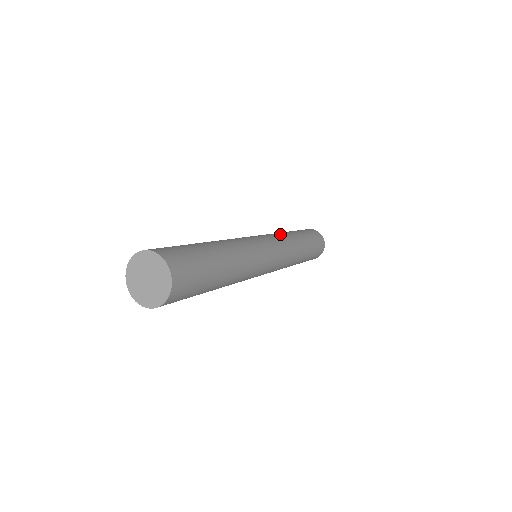
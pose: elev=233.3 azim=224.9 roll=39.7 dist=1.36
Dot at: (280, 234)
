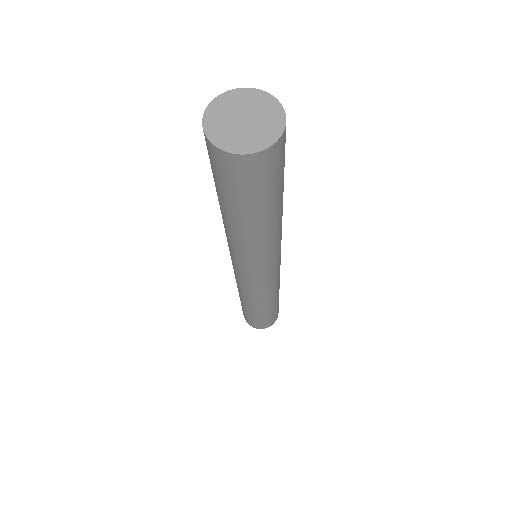
Dot at: occluded
